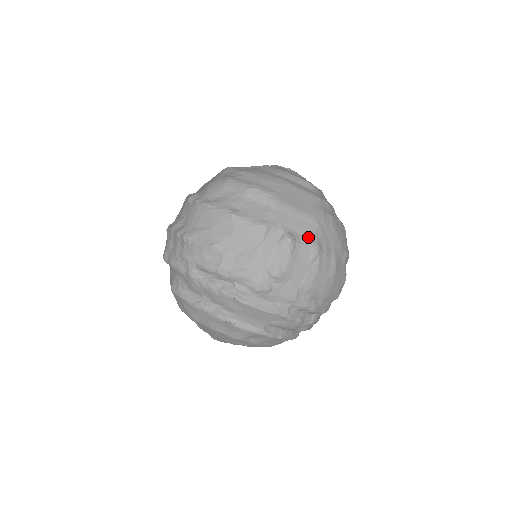
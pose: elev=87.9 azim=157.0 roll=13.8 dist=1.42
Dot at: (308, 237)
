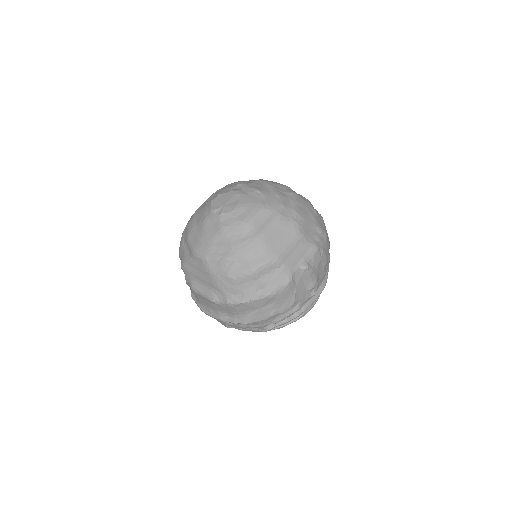
Dot at: (308, 250)
